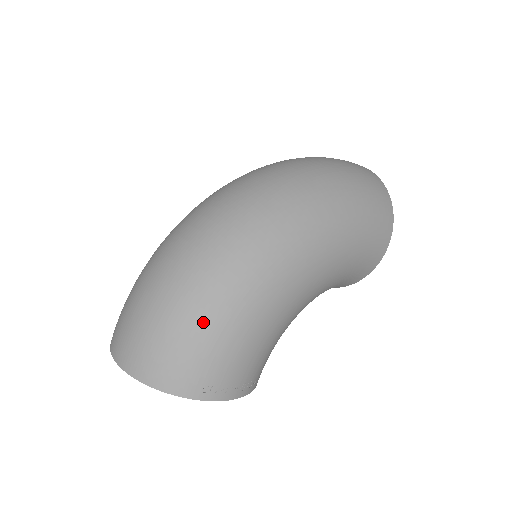
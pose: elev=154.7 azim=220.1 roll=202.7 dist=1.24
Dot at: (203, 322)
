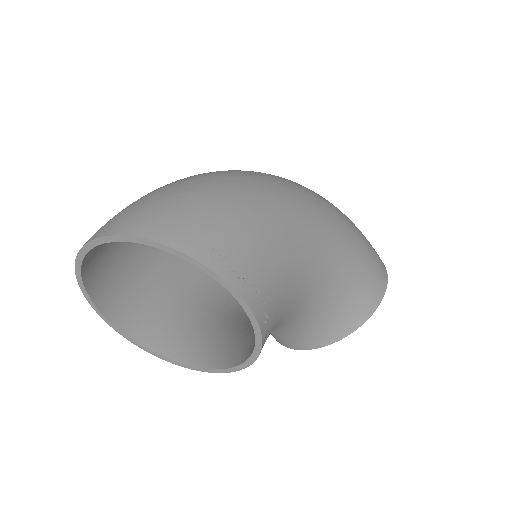
Dot at: (222, 196)
